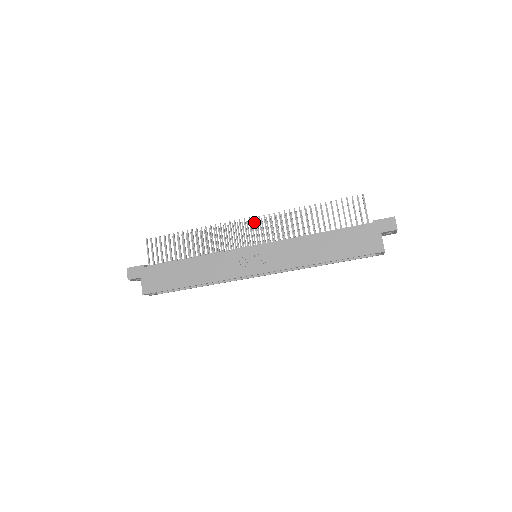
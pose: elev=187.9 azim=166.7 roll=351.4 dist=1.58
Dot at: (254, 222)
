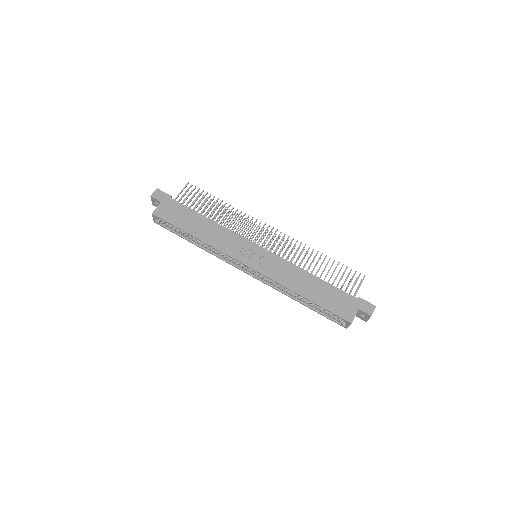
Dot at: (274, 233)
